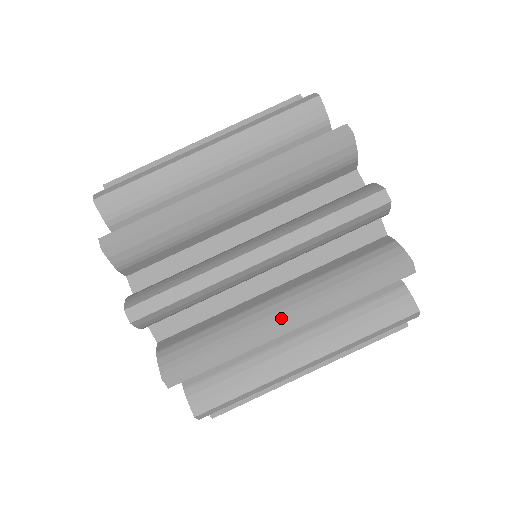
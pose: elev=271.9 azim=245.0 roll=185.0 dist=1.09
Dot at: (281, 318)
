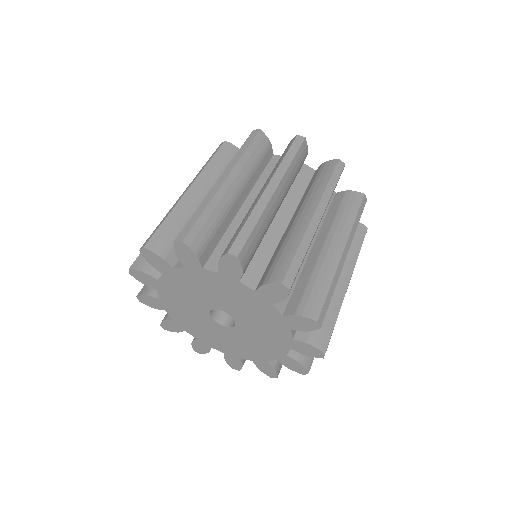
Dot at: (216, 183)
